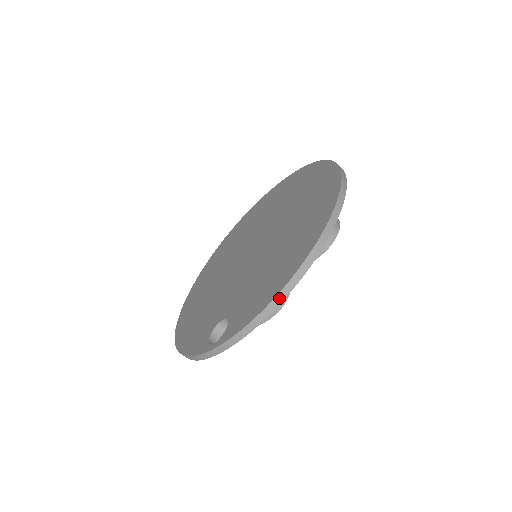
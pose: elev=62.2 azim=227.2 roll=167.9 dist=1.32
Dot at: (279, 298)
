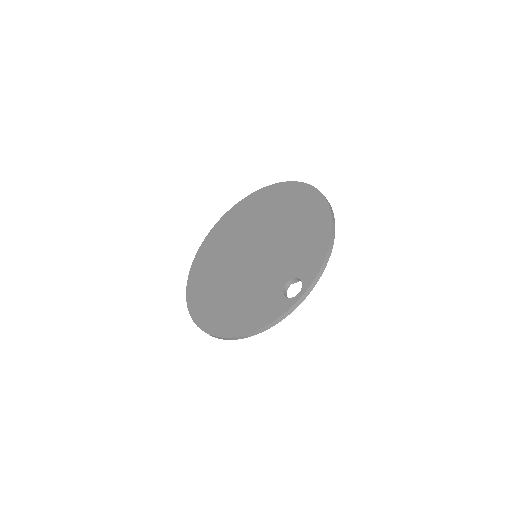
Dot at: (332, 239)
